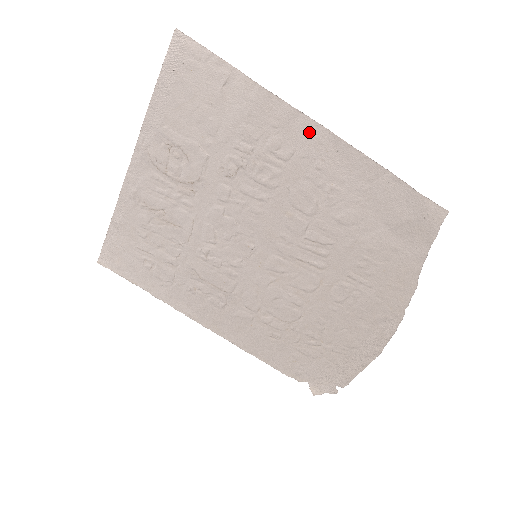
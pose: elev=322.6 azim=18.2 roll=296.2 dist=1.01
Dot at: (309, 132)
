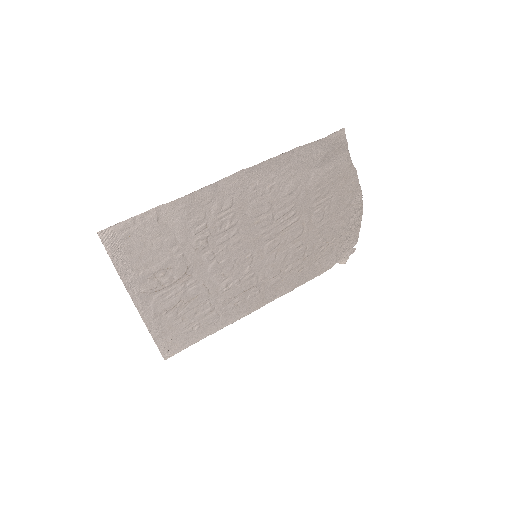
Dot at: (232, 183)
